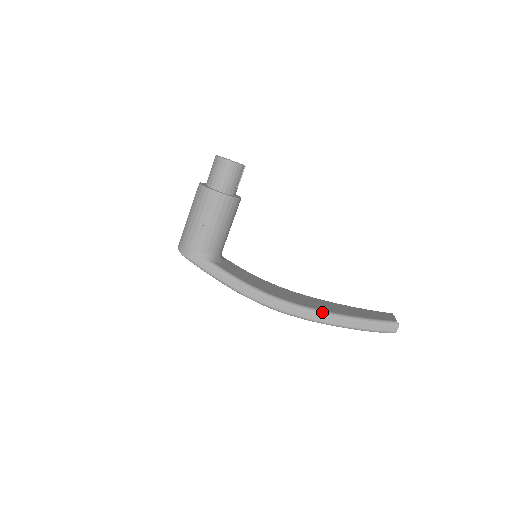
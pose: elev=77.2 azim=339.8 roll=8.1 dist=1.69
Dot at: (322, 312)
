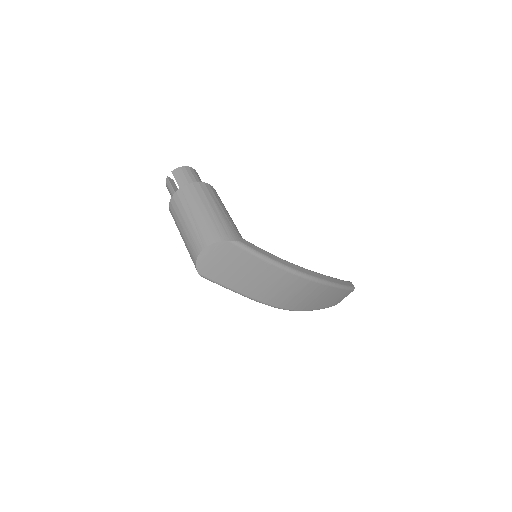
Dot at: (329, 276)
